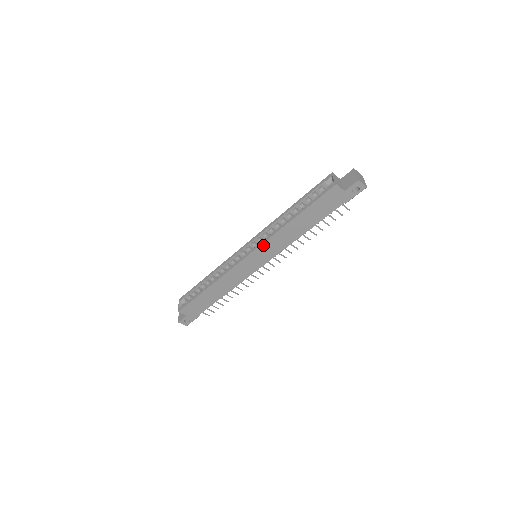
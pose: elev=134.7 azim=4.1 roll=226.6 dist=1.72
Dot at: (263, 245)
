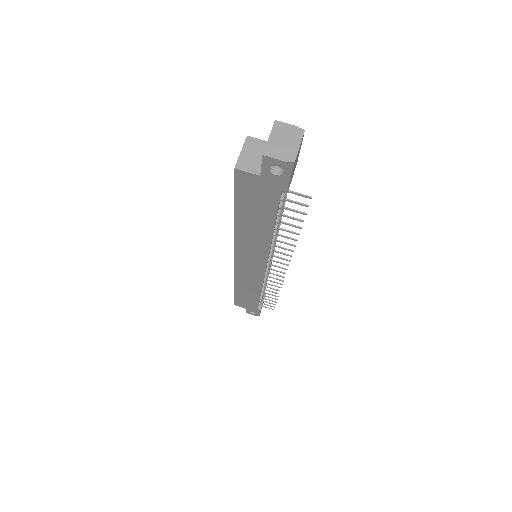
Dot at: (237, 250)
